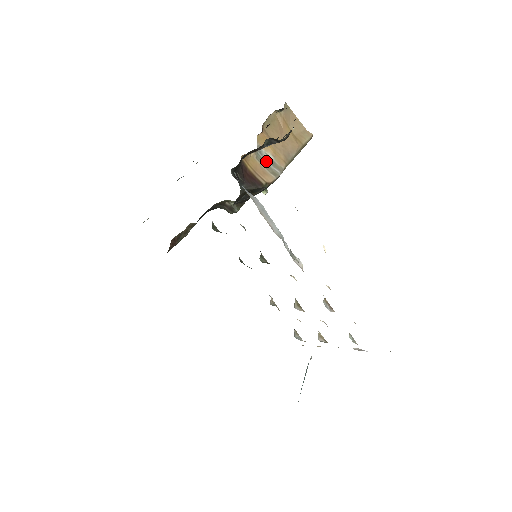
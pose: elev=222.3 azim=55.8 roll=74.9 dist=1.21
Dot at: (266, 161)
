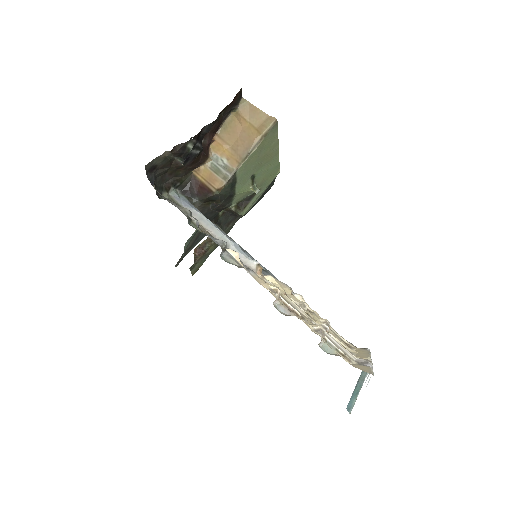
Dot at: (219, 167)
